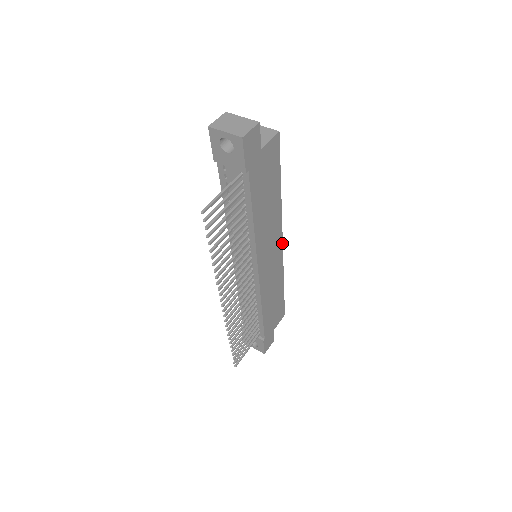
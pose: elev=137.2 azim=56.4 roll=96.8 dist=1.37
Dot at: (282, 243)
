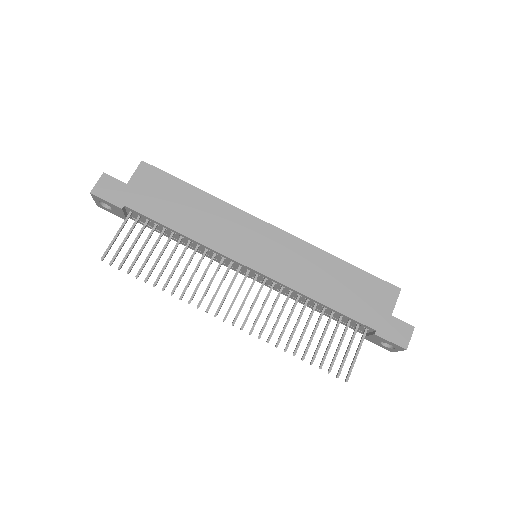
Dot at: (271, 225)
